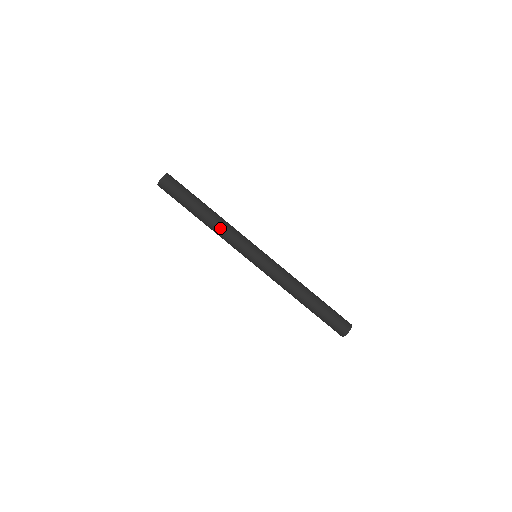
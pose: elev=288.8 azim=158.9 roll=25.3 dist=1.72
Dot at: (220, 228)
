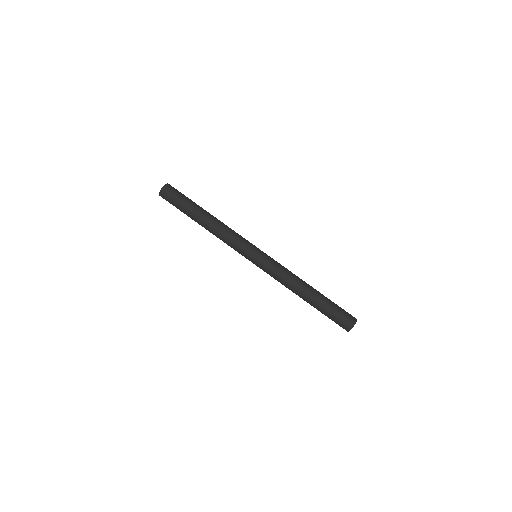
Dot at: (220, 230)
